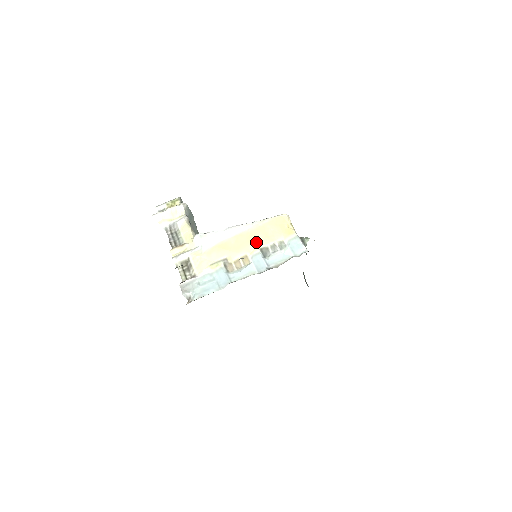
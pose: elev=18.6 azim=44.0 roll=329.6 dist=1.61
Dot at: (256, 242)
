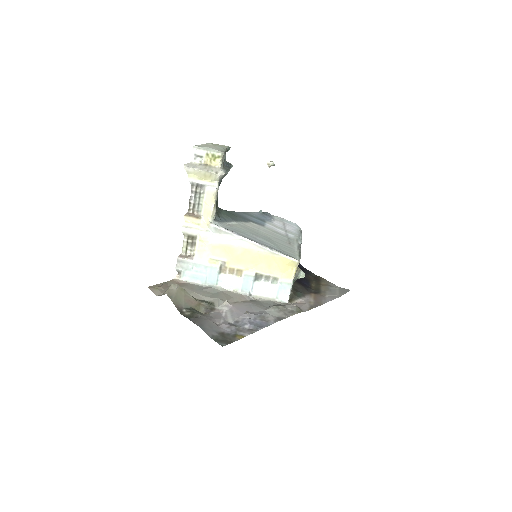
Dot at: (257, 265)
